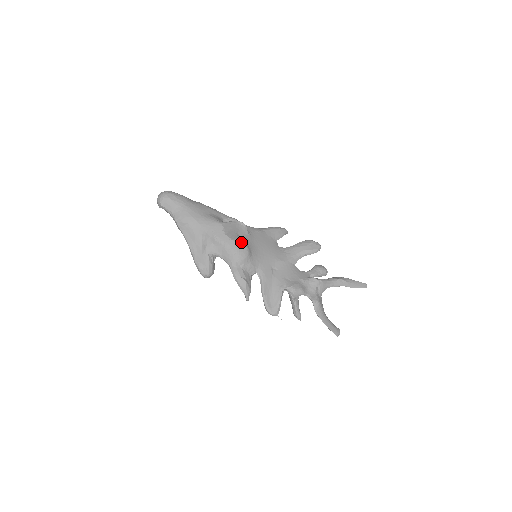
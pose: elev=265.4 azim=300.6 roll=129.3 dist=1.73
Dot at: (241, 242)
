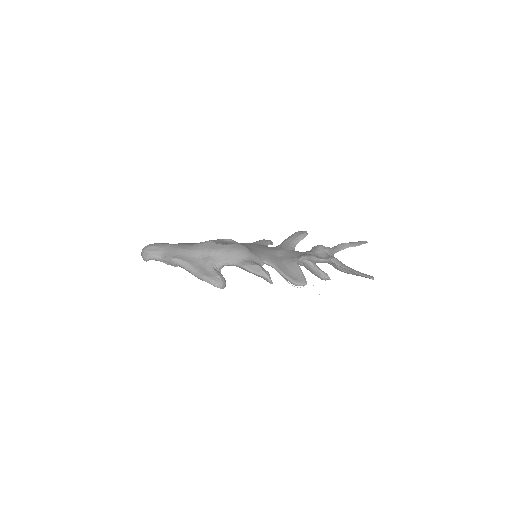
Dot at: (235, 243)
